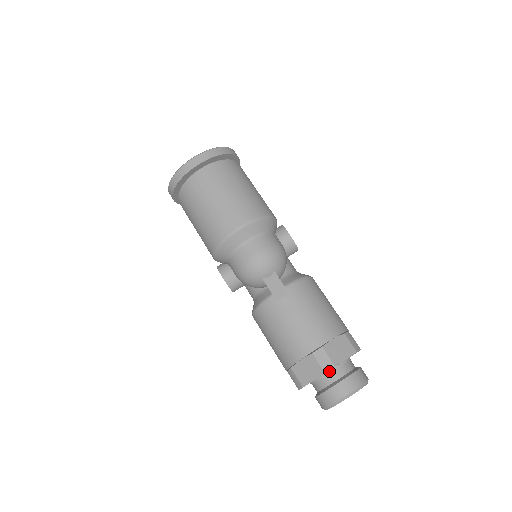
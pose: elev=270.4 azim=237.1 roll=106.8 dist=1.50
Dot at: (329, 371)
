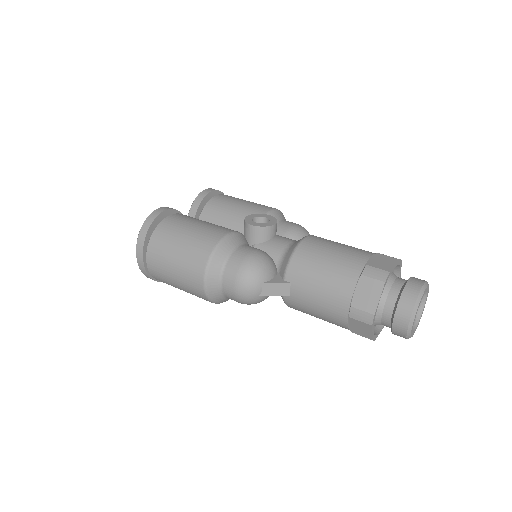
Dot at: (379, 314)
